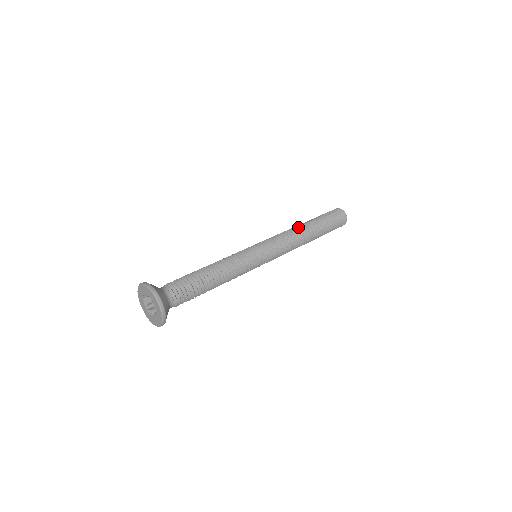
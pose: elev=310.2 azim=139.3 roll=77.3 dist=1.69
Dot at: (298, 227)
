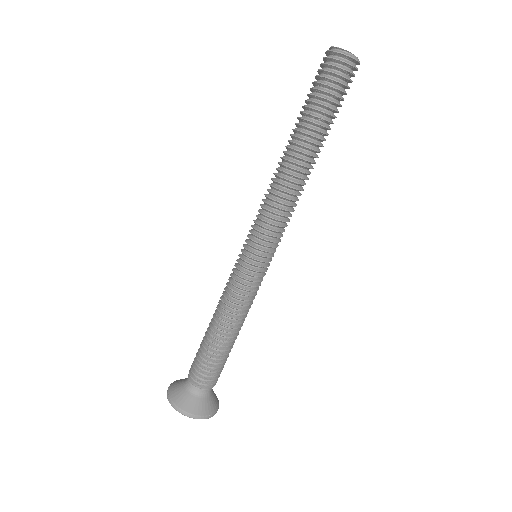
Dot at: (285, 167)
